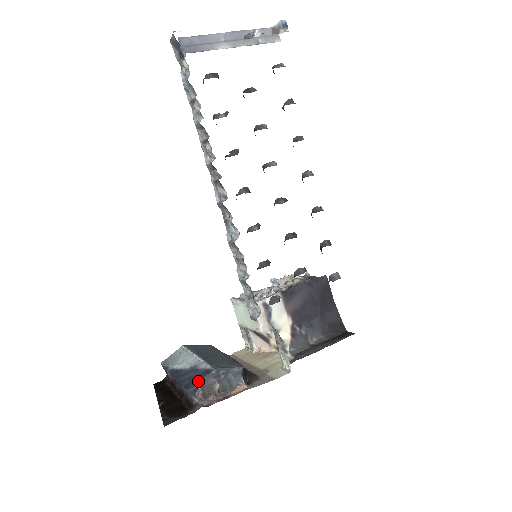
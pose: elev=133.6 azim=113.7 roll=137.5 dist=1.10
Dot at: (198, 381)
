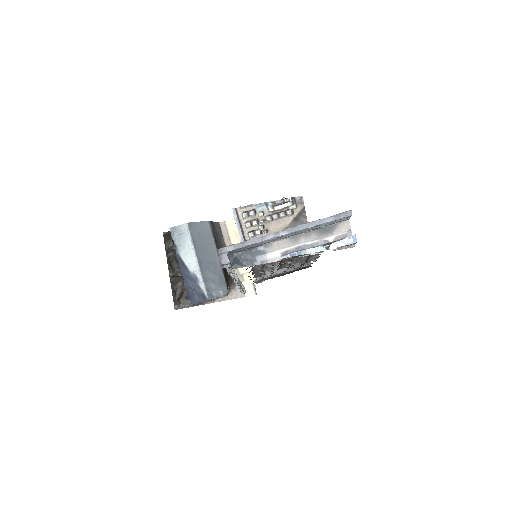
Dot at: (198, 302)
